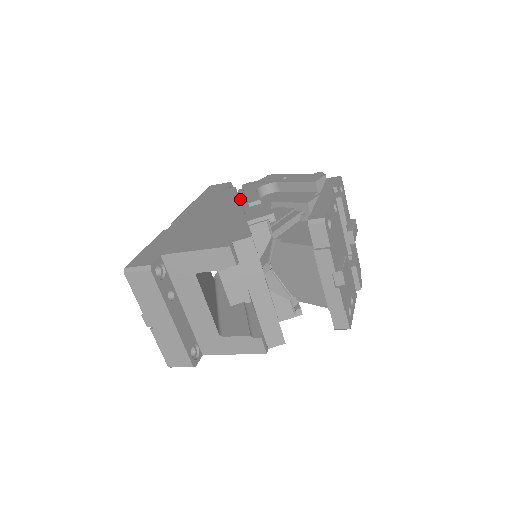
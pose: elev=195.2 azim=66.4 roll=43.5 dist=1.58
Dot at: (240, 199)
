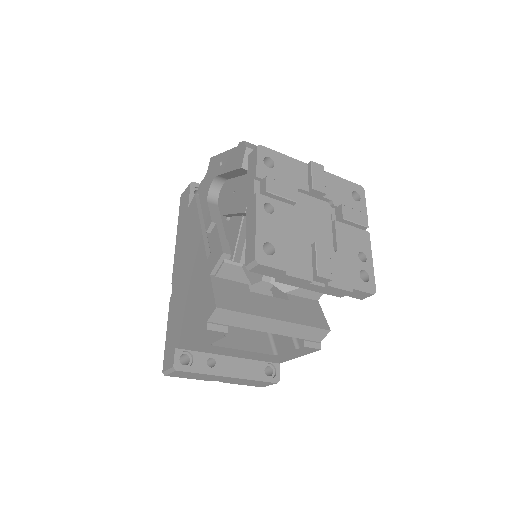
Dot at: occluded
